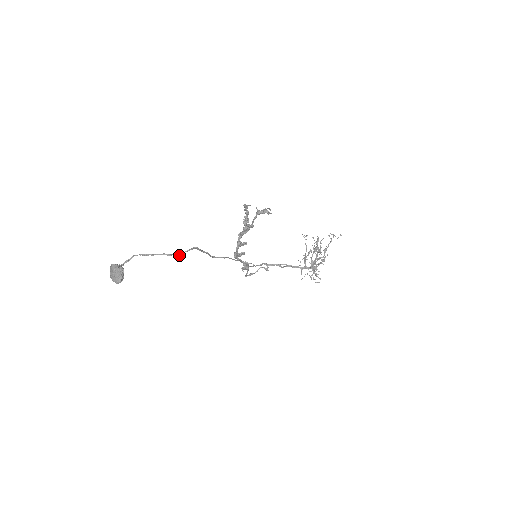
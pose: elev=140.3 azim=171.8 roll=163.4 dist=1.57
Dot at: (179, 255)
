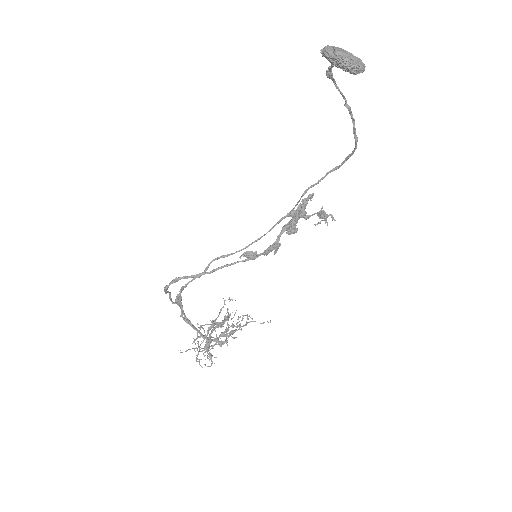
Dot at: occluded
